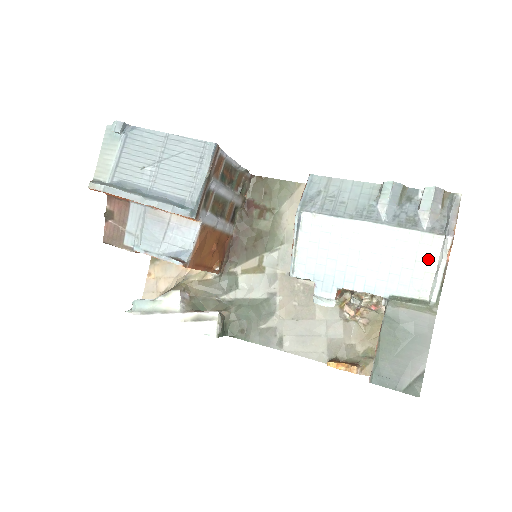
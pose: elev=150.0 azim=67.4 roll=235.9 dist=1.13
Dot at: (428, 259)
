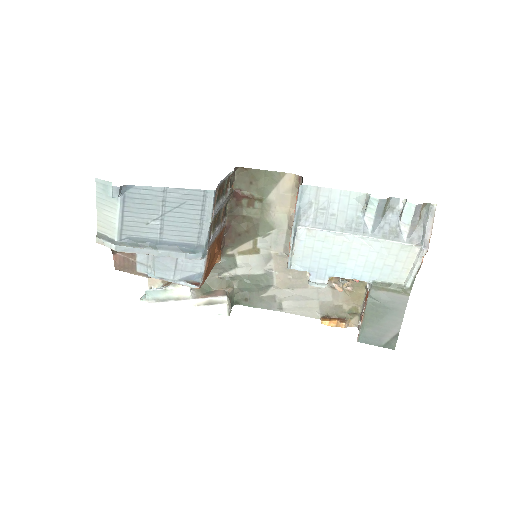
Dot at: (406, 260)
